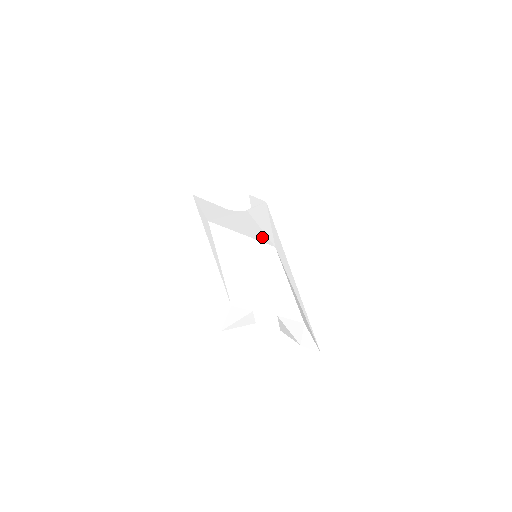
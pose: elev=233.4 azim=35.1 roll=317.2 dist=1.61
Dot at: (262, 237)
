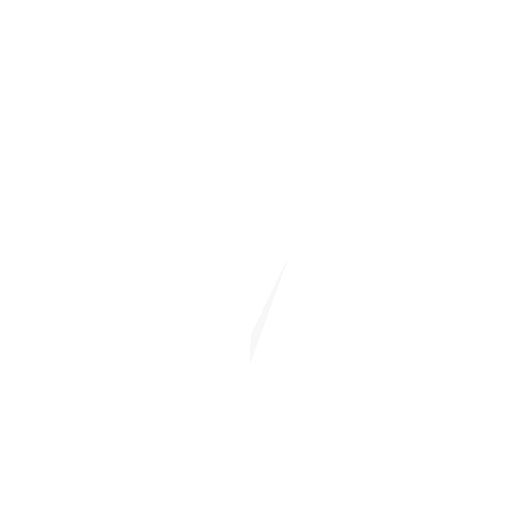
Dot at: (282, 240)
